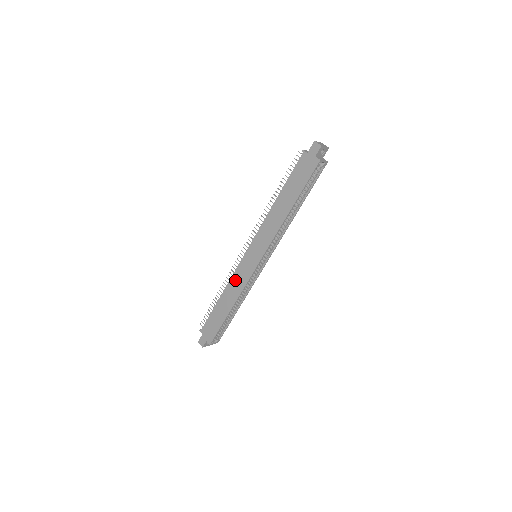
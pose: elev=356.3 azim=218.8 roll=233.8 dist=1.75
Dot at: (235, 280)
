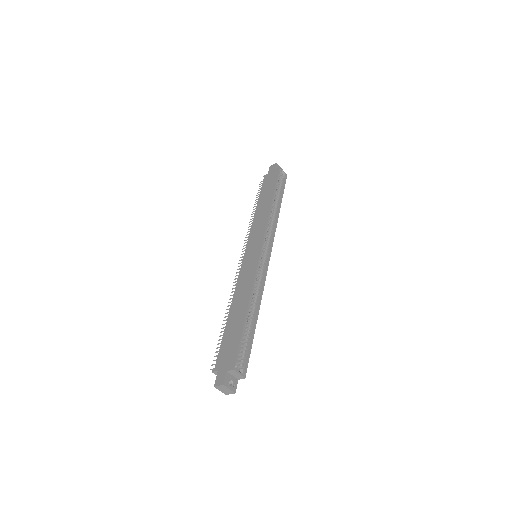
Dot at: (241, 282)
